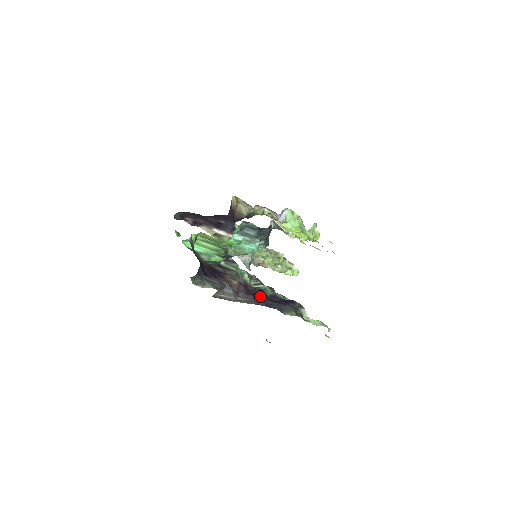
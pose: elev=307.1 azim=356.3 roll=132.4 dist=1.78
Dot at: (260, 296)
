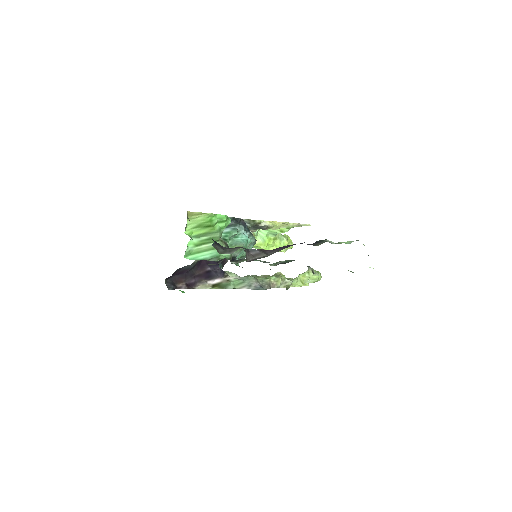
Dot at: occluded
